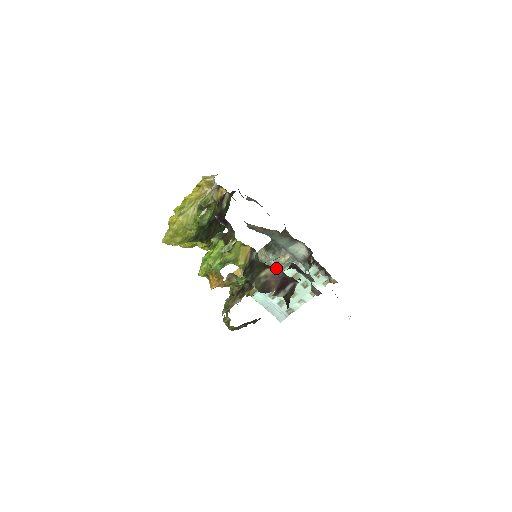
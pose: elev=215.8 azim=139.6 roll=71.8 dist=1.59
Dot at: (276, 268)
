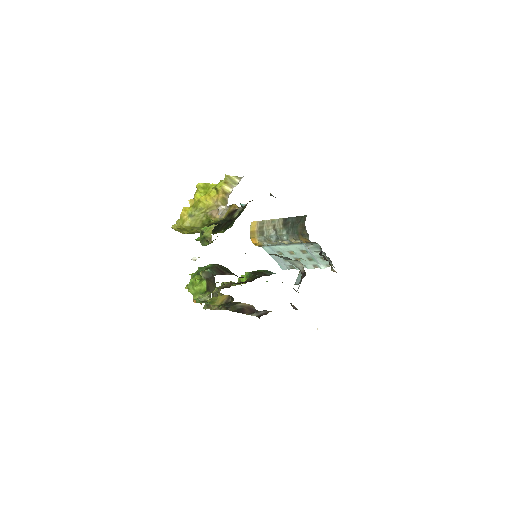
Dot at: occluded
